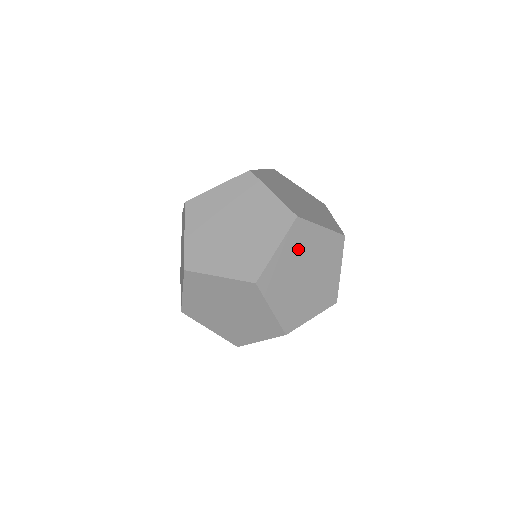
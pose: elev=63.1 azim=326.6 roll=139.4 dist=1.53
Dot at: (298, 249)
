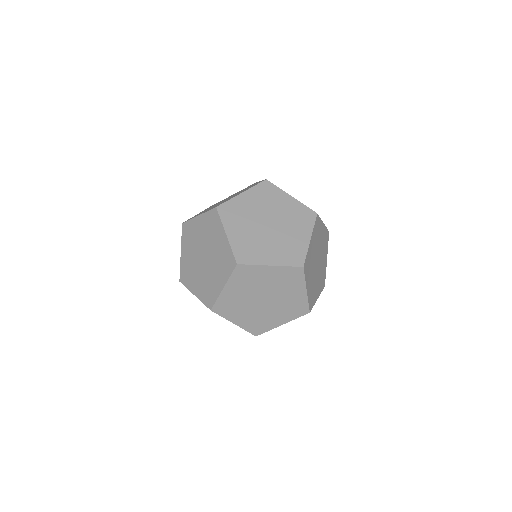
Dot at: (316, 240)
